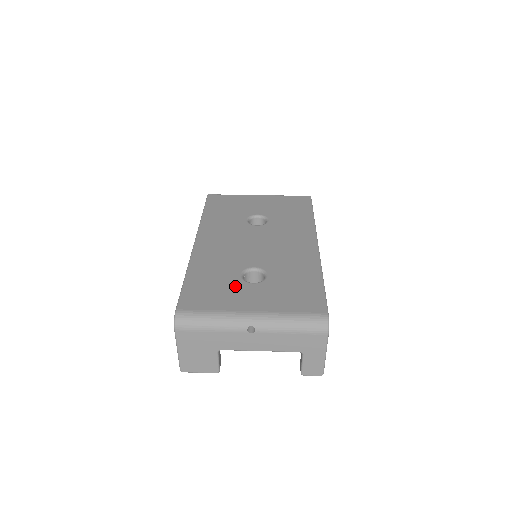
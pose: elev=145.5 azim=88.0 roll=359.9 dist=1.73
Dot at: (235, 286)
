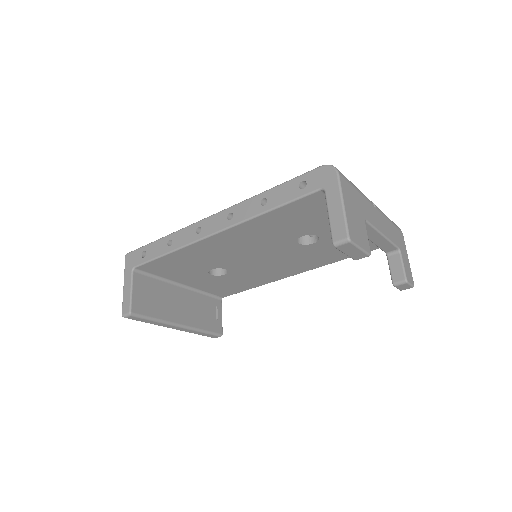
Dot at: occluded
